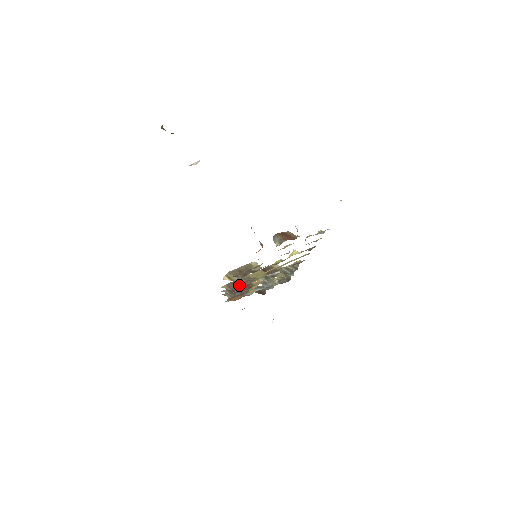
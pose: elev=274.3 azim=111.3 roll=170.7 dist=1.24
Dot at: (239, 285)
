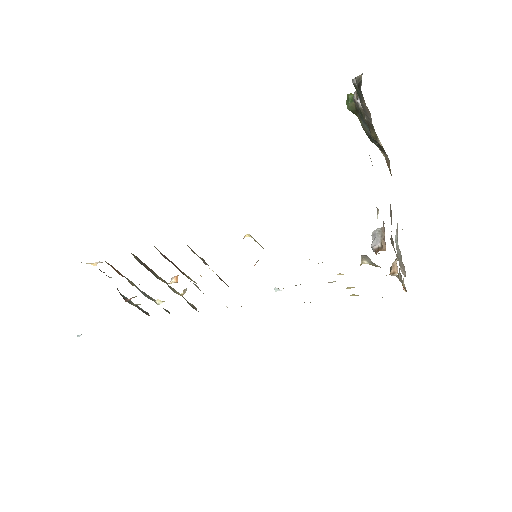
Dot at: (202, 260)
